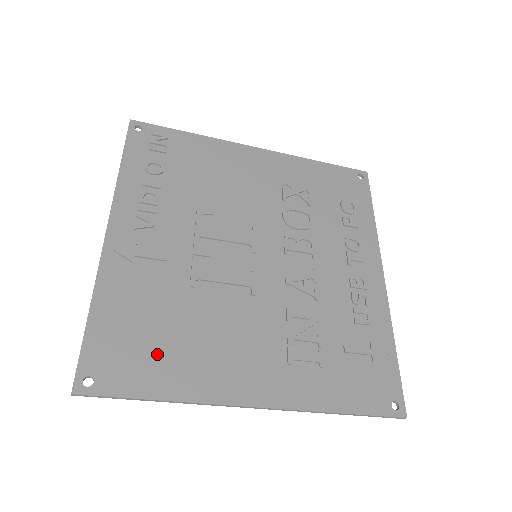
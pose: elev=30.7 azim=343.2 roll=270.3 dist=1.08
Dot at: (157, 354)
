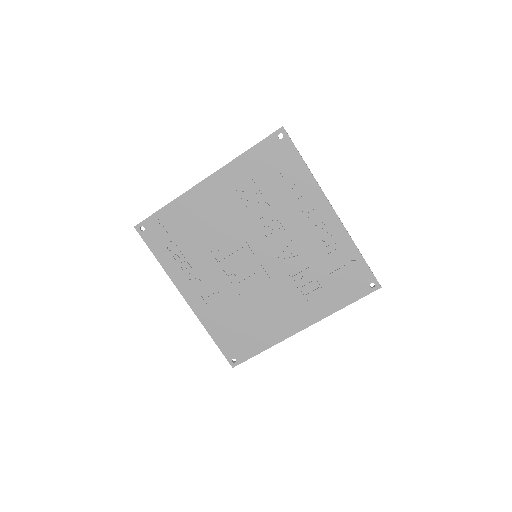
Dot at: (249, 335)
